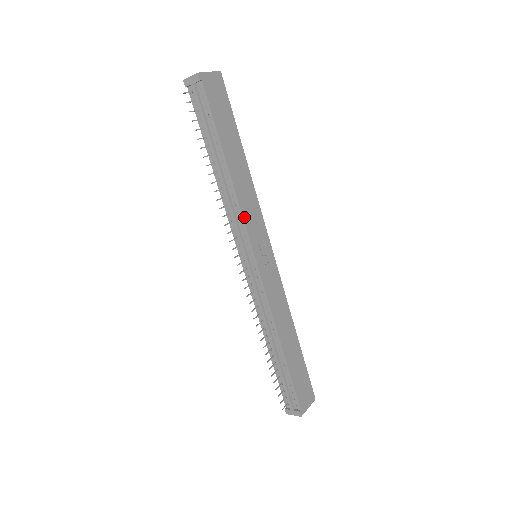
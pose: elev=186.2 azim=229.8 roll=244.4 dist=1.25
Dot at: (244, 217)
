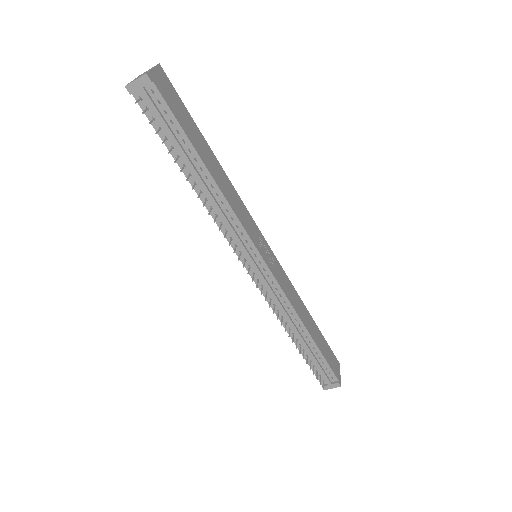
Dot at: (240, 221)
